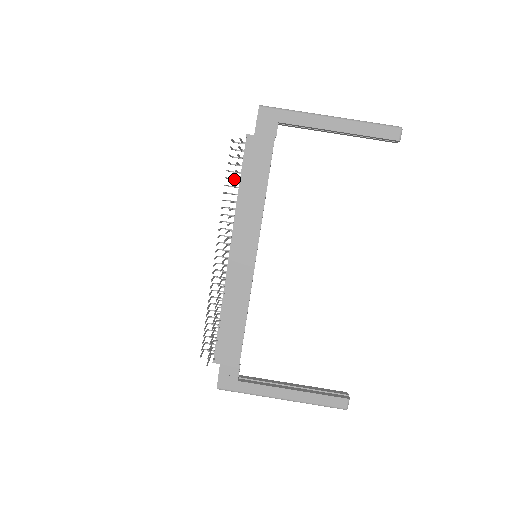
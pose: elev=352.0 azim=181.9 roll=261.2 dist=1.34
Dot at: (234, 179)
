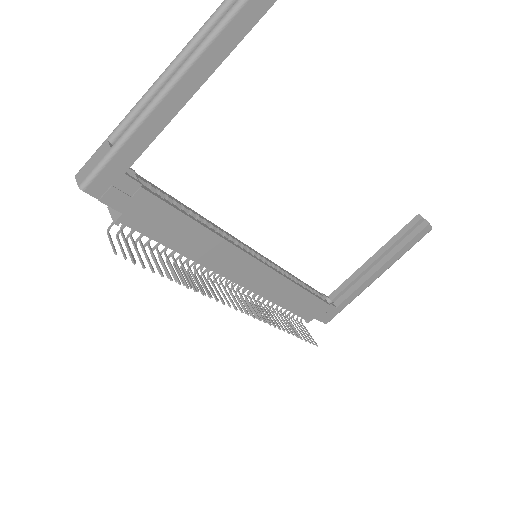
Dot at: (176, 278)
